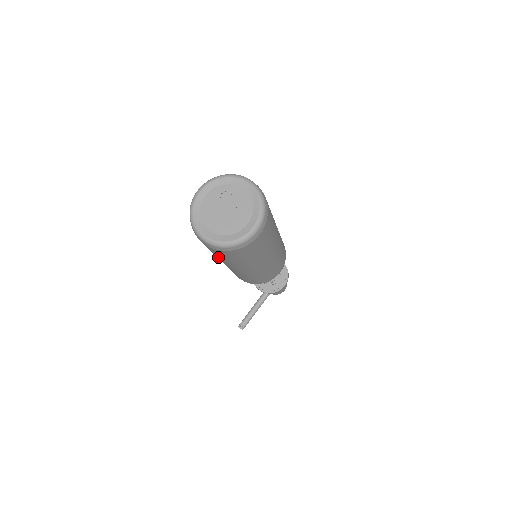
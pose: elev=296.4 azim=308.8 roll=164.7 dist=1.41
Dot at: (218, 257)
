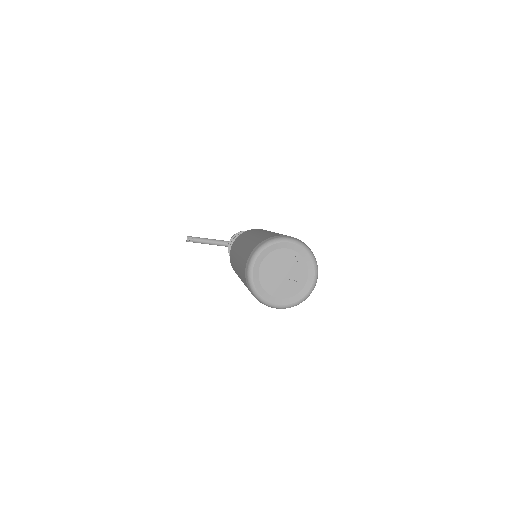
Dot at: (240, 264)
